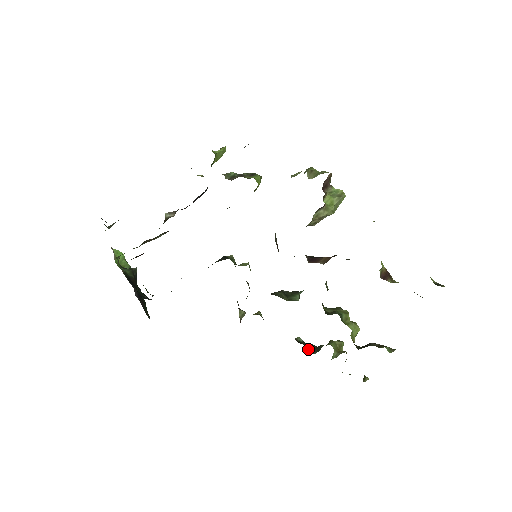
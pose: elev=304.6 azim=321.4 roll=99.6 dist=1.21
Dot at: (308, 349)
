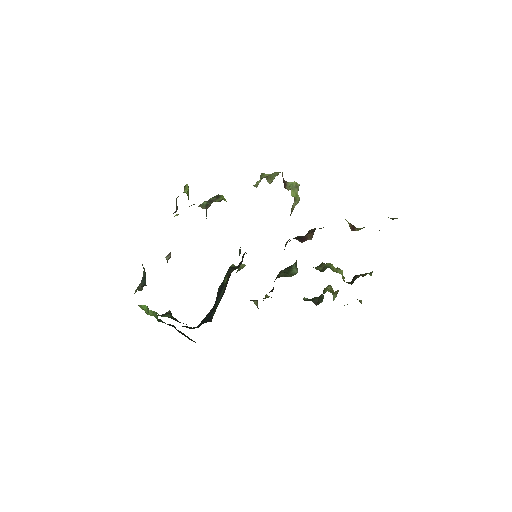
Dot at: (314, 302)
